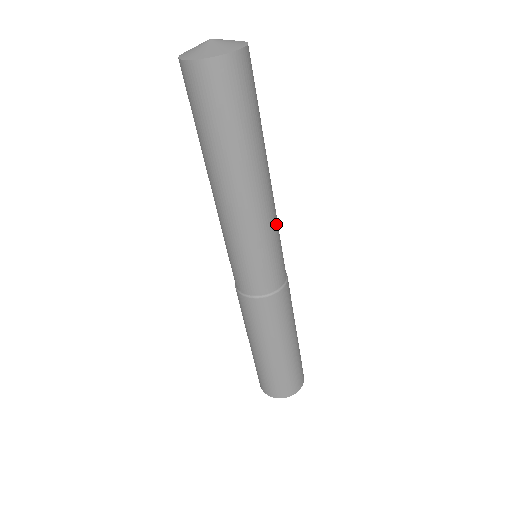
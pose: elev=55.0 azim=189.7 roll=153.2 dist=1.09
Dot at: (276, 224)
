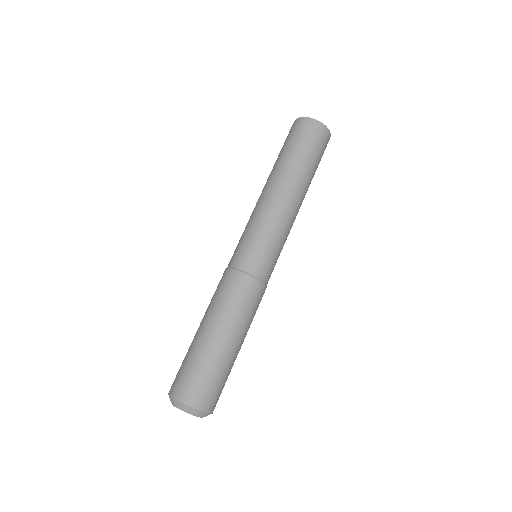
Dot at: occluded
